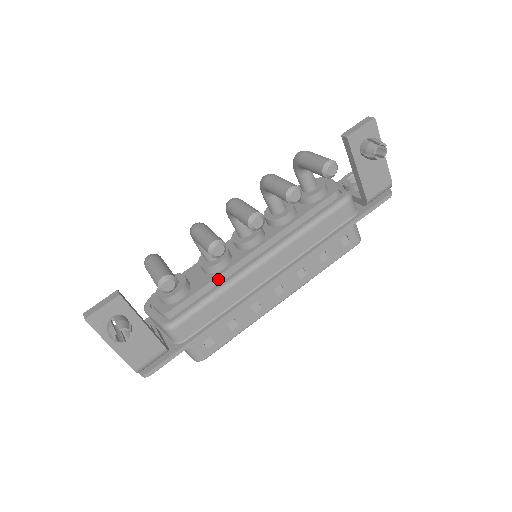
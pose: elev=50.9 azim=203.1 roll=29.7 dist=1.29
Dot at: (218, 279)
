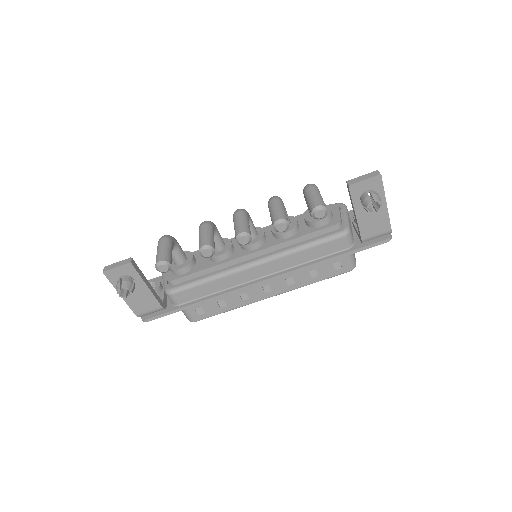
Dot at: (215, 267)
